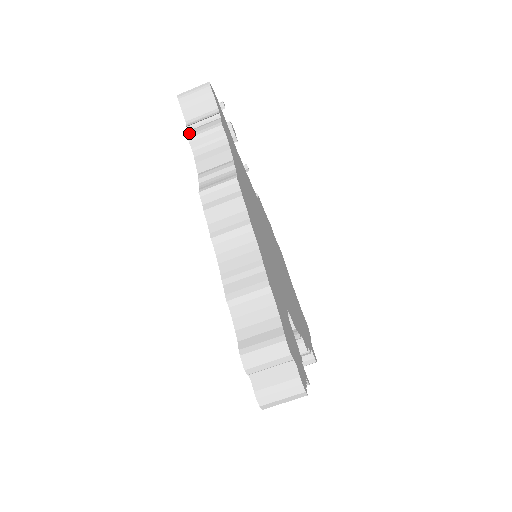
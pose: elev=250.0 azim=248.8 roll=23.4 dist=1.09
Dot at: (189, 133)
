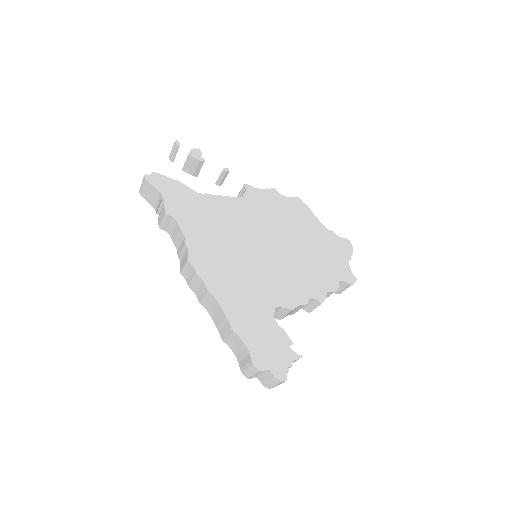
Dot at: (158, 222)
